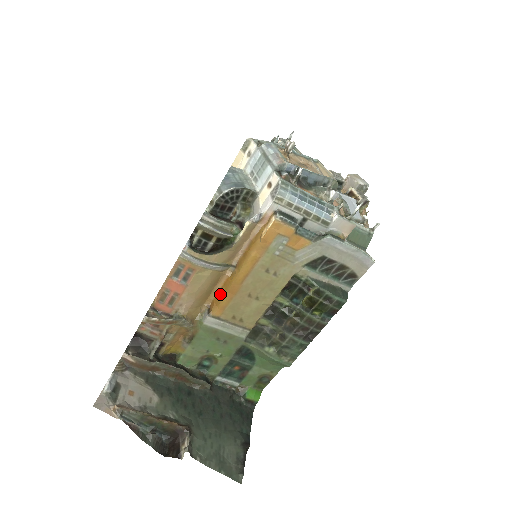
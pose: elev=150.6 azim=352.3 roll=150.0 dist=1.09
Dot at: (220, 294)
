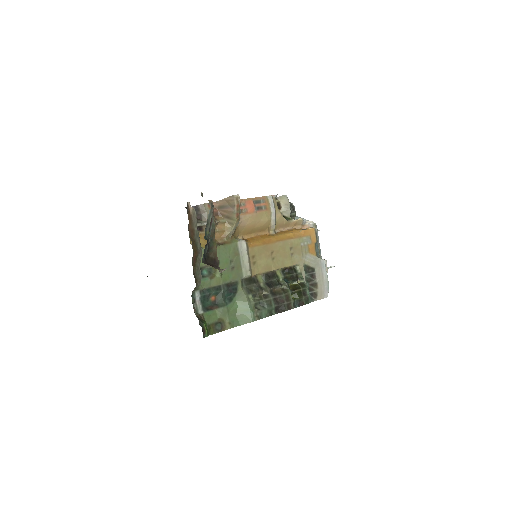
Dot at: (258, 238)
